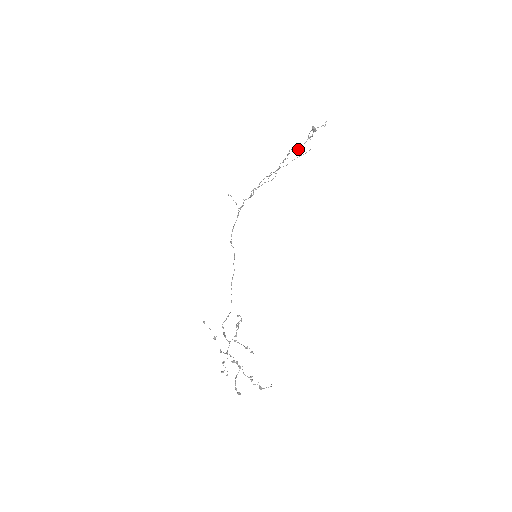
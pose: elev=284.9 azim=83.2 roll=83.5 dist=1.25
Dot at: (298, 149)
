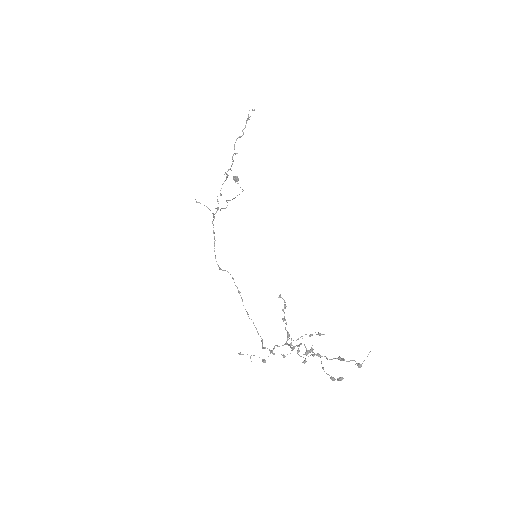
Dot at: (242, 135)
